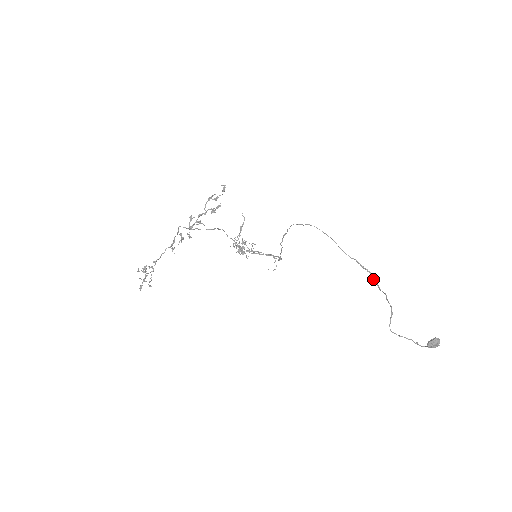
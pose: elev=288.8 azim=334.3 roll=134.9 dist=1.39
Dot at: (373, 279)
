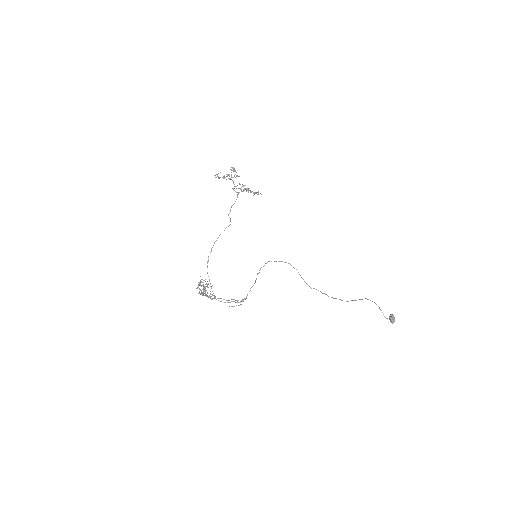
Dot at: (332, 297)
